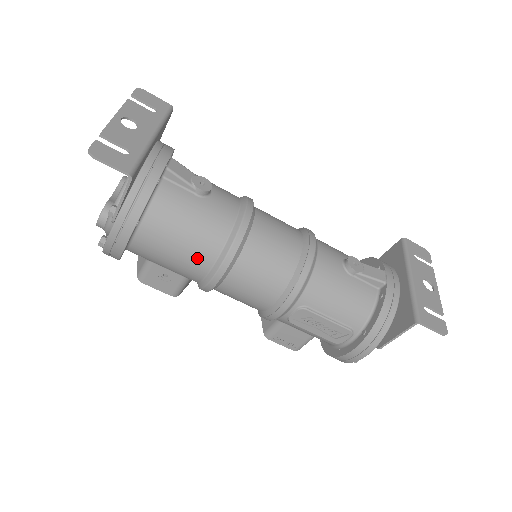
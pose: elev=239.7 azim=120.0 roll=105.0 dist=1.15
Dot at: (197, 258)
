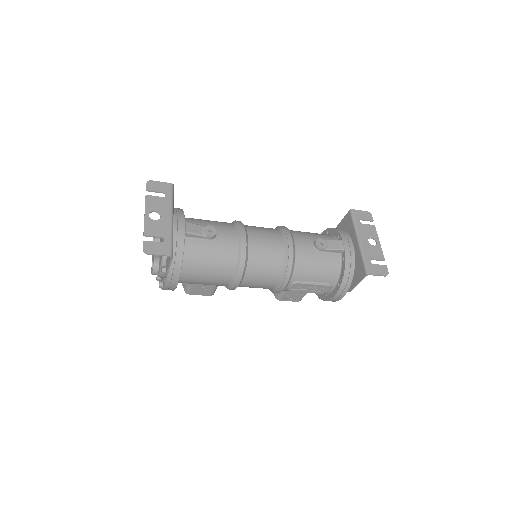
Dot at: (221, 277)
